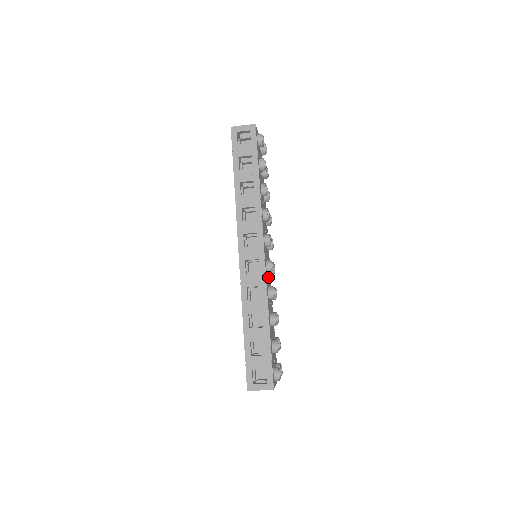
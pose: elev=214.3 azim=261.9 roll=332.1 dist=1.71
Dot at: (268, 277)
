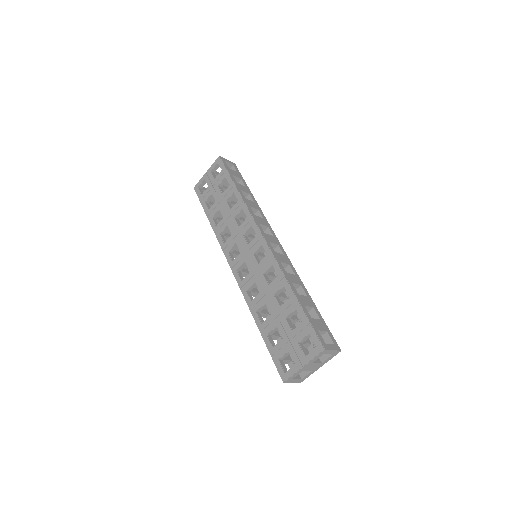
Dot at: occluded
